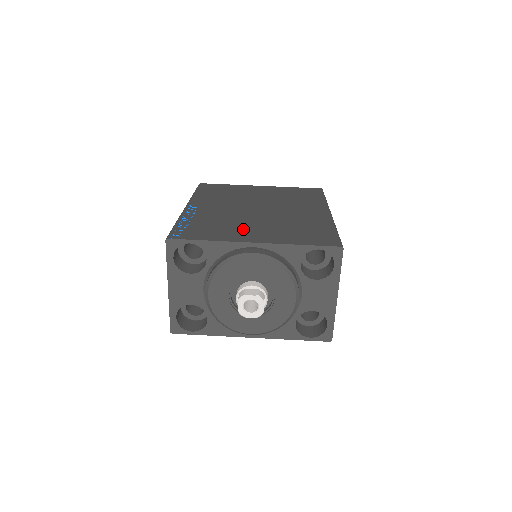
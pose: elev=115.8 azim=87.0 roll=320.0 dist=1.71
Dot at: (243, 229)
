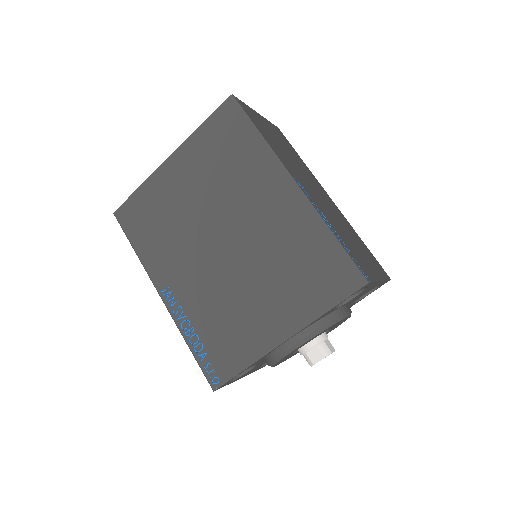
Dot at: (252, 316)
